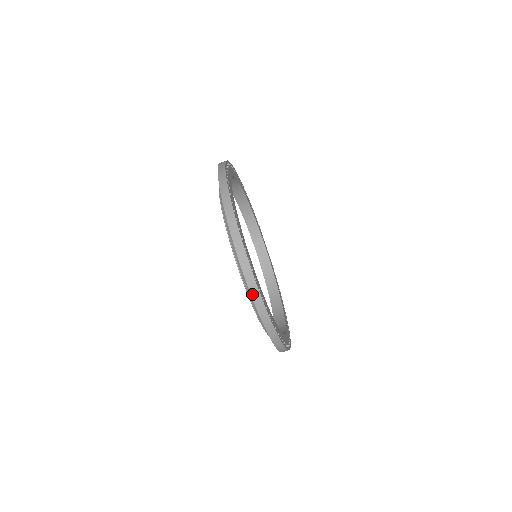
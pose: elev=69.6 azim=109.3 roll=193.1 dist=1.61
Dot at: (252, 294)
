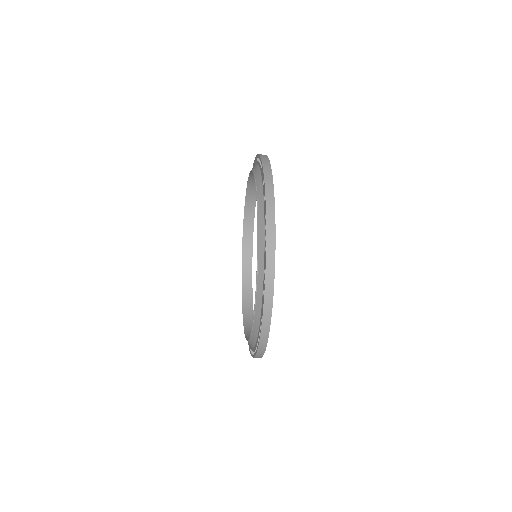
Dot at: occluded
